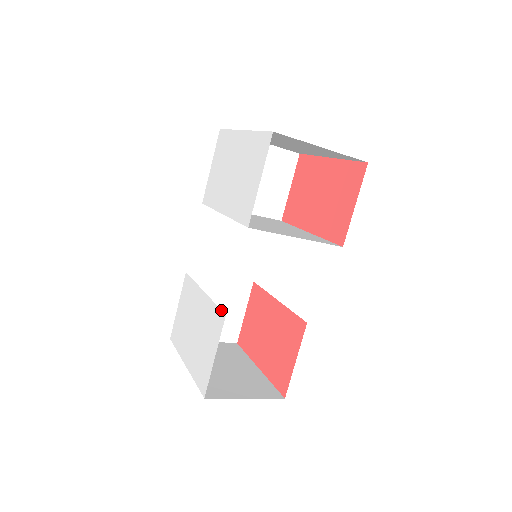
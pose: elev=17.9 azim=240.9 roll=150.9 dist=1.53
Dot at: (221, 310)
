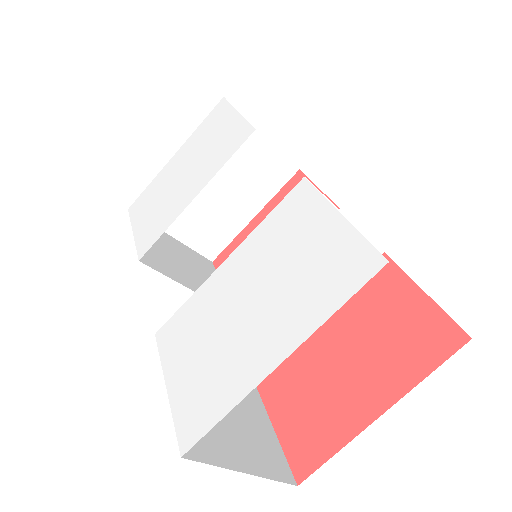
Dot at: (289, 192)
